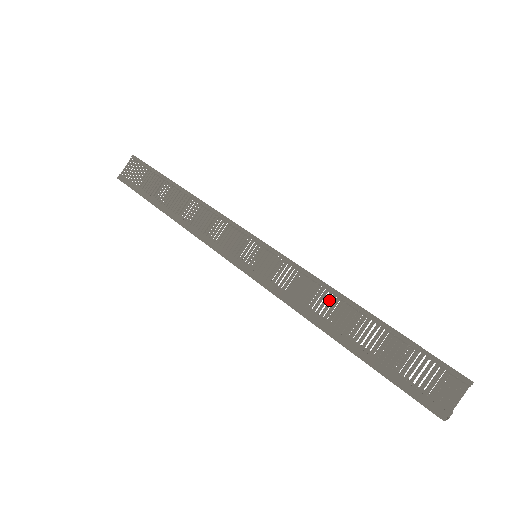
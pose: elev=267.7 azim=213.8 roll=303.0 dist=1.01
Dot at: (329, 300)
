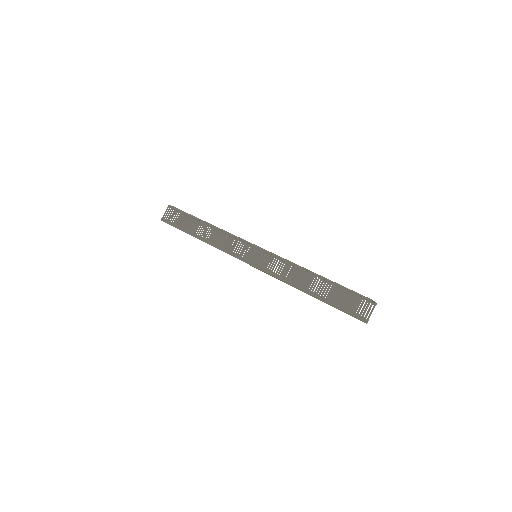
Dot at: occluded
